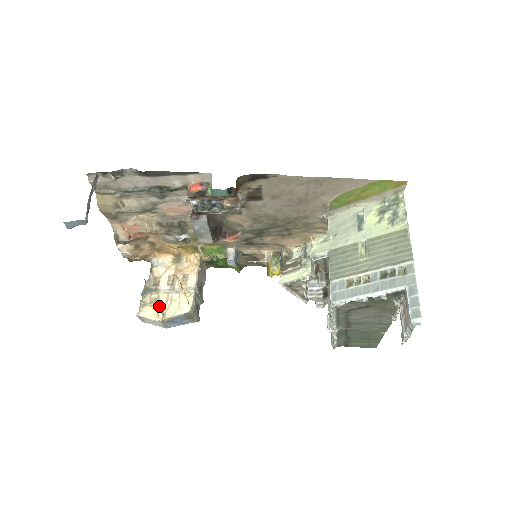
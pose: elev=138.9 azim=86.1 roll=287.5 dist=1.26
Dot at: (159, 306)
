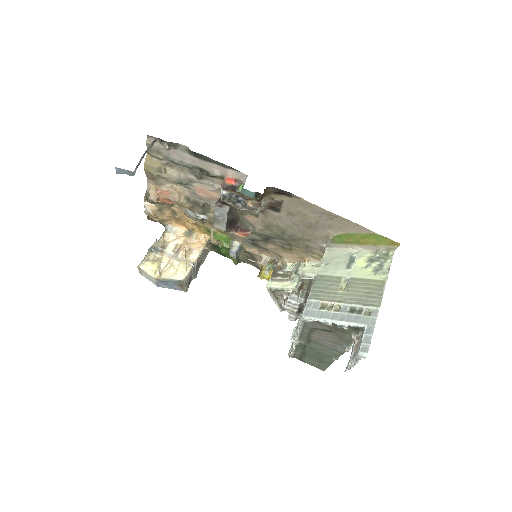
Dot at: (159, 266)
